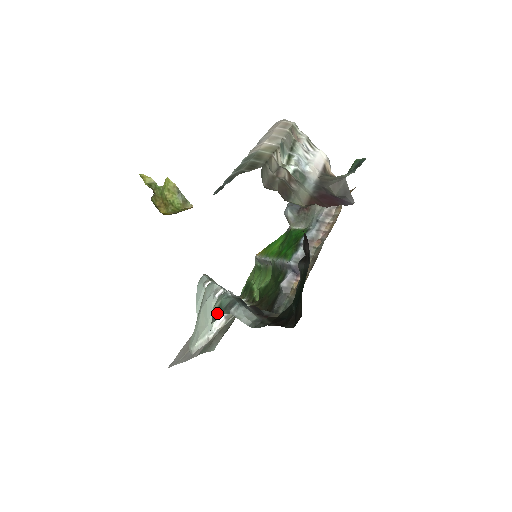
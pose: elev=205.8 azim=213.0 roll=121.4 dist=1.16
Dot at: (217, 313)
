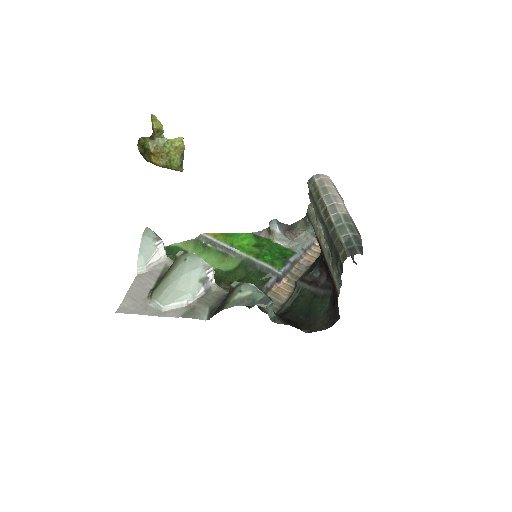
Dot at: (247, 301)
